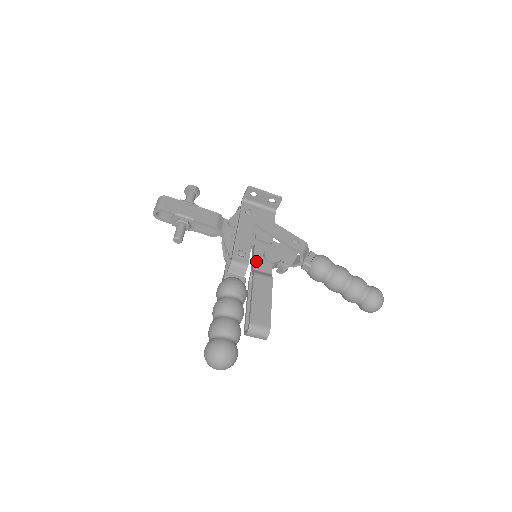
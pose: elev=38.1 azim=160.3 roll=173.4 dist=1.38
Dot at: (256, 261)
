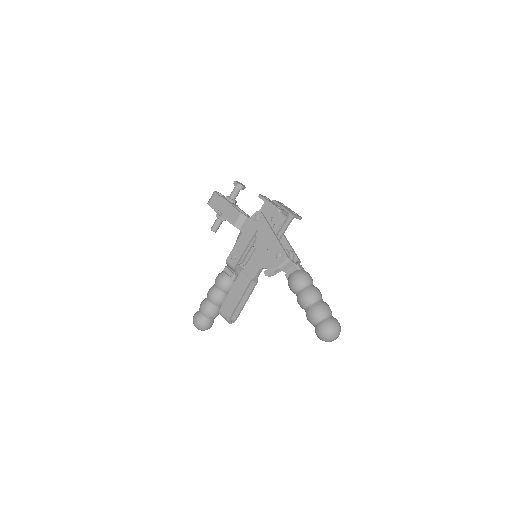
Dot at: (250, 262)
